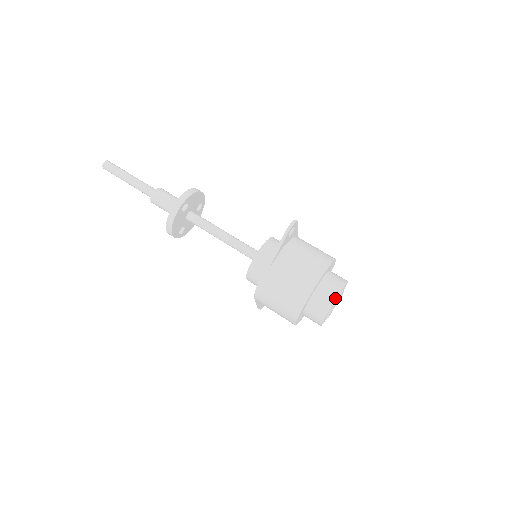
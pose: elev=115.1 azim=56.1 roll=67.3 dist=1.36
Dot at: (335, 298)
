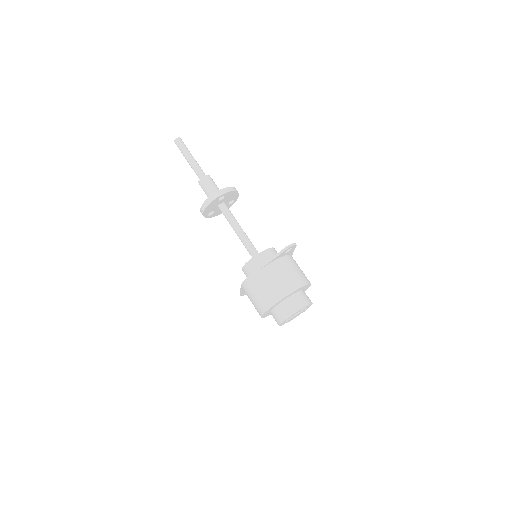
Dot at: (298, 310)
